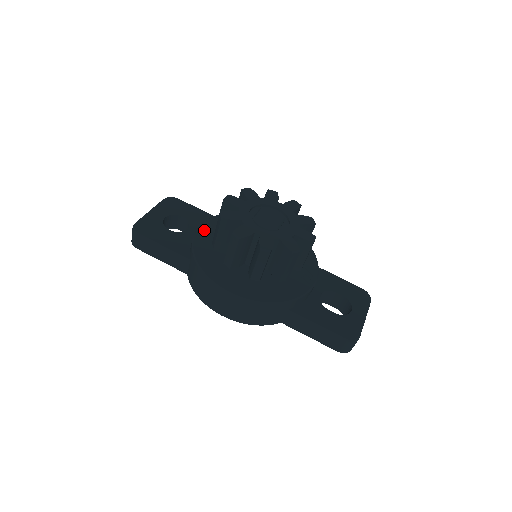
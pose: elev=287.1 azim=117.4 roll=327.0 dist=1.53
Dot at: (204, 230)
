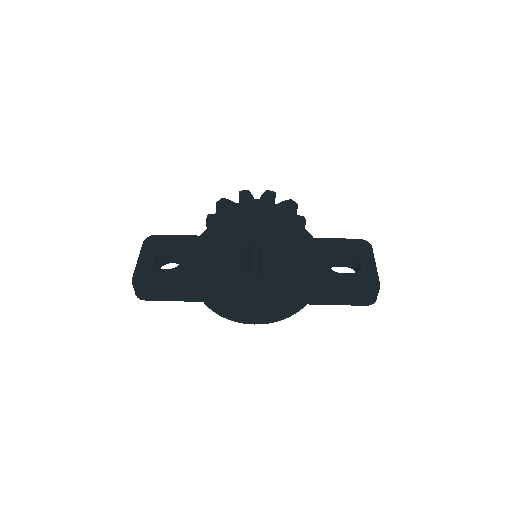
Dot at: (198, 255)
